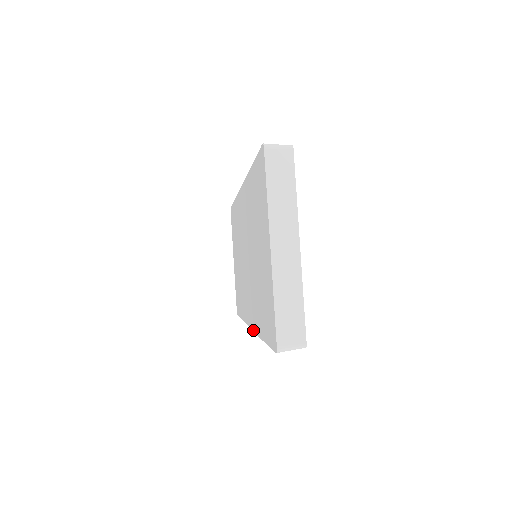
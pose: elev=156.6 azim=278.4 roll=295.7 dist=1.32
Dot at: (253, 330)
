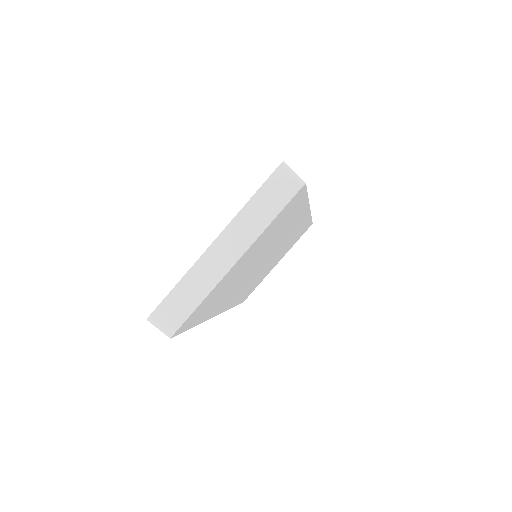
Dot at: occluded
